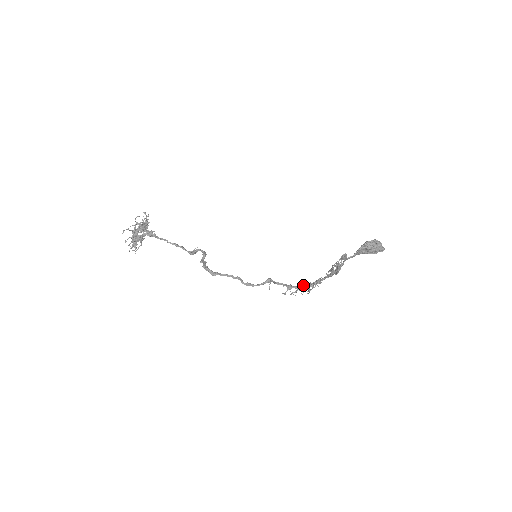
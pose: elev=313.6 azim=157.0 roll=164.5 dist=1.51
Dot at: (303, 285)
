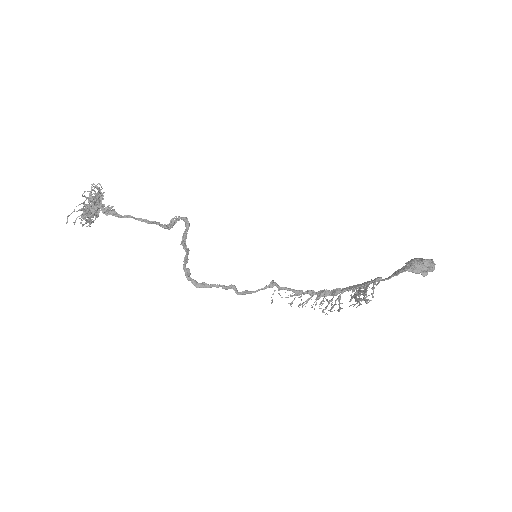
Dot at: (316, 294)
